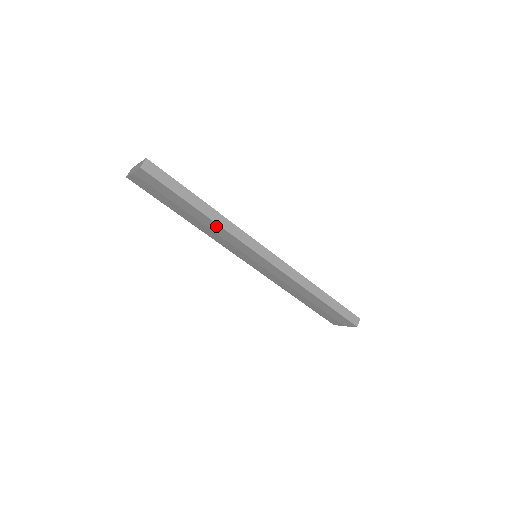
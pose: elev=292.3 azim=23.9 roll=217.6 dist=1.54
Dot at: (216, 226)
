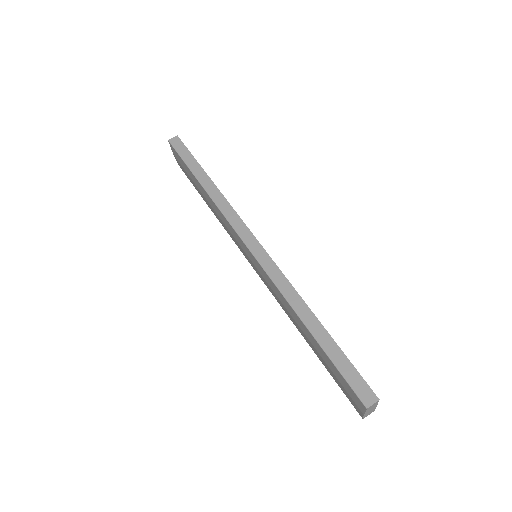
Dot at: (213, 203)
